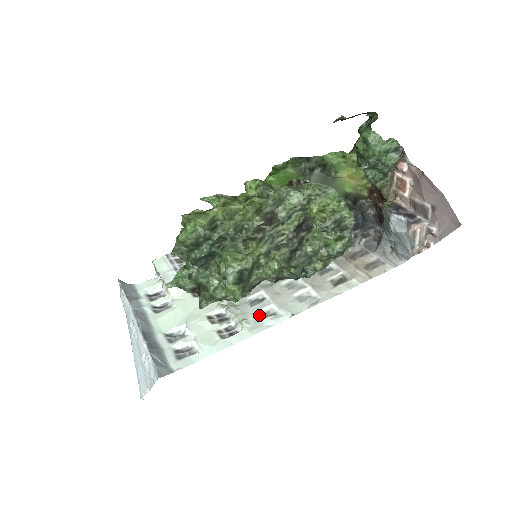
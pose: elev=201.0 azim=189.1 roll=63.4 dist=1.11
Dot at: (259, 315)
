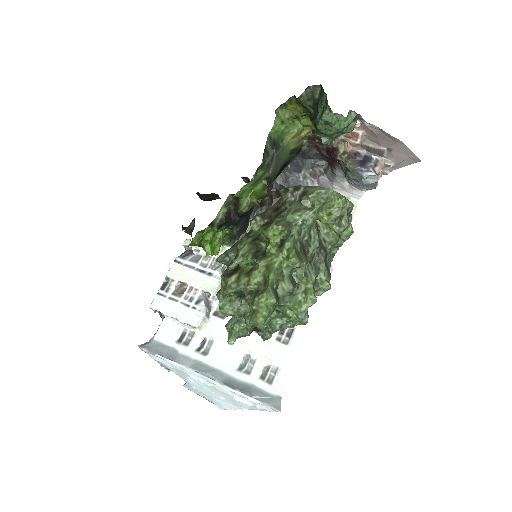
Dot at: occluded
